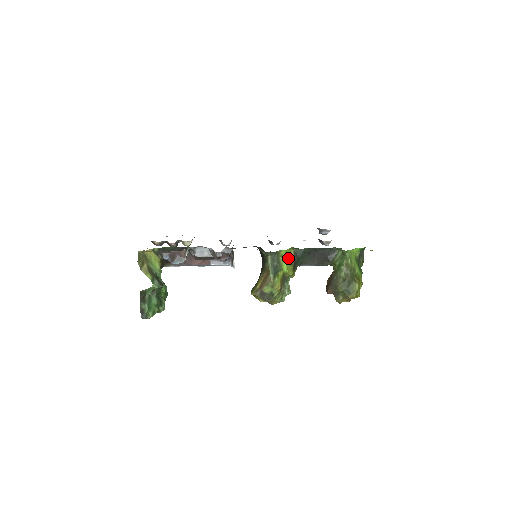
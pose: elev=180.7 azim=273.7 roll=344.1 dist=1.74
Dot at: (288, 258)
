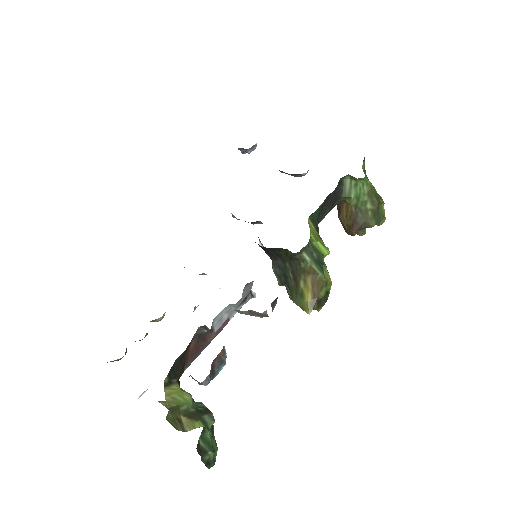
Dot at: (314, 234)
